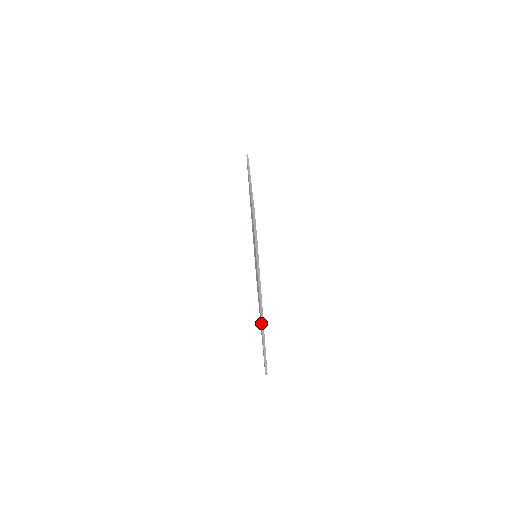
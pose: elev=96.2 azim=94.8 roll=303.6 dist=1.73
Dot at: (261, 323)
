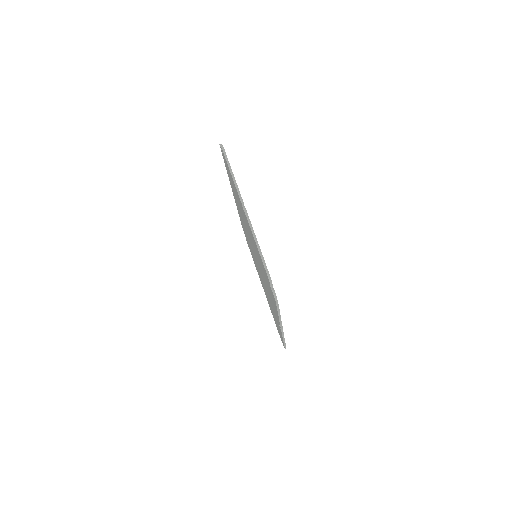
Dot at: (246, 216)
